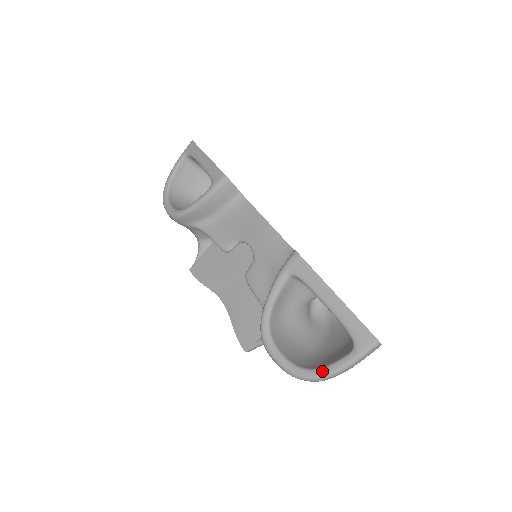
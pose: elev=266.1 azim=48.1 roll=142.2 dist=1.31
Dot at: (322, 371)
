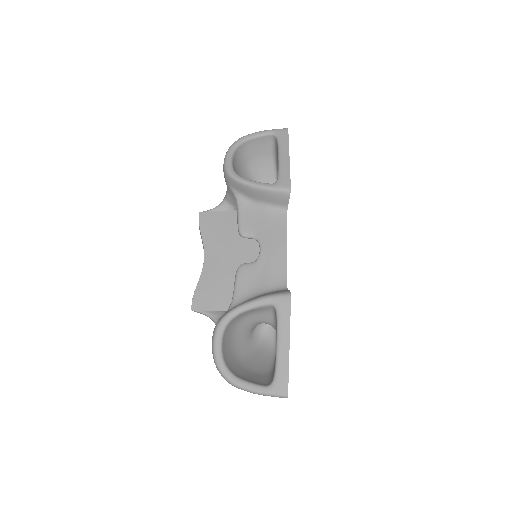
Dot at: (238, 381)
